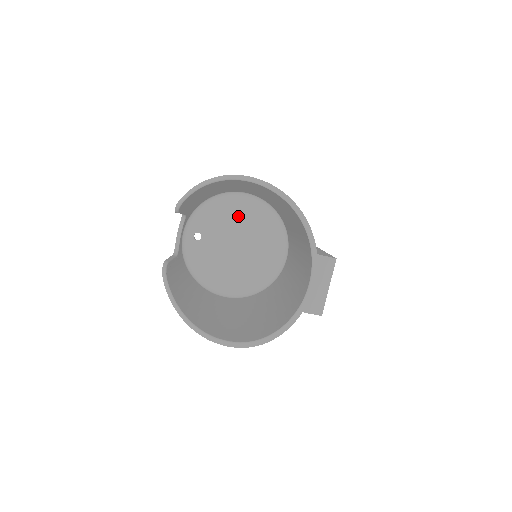
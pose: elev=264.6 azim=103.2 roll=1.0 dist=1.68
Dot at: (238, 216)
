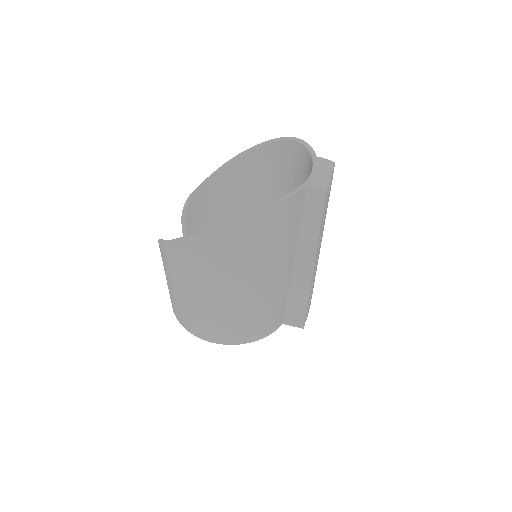
Dot at: occluded
